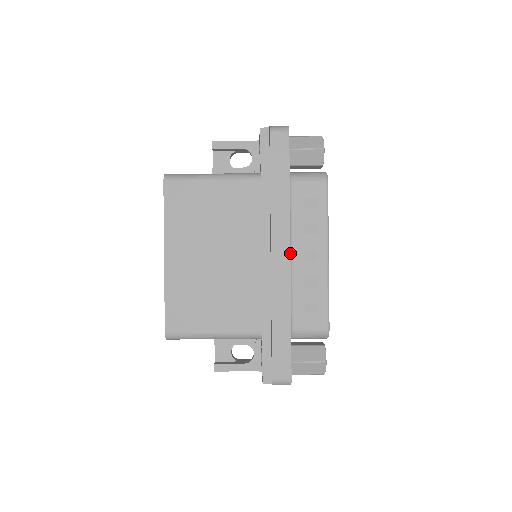
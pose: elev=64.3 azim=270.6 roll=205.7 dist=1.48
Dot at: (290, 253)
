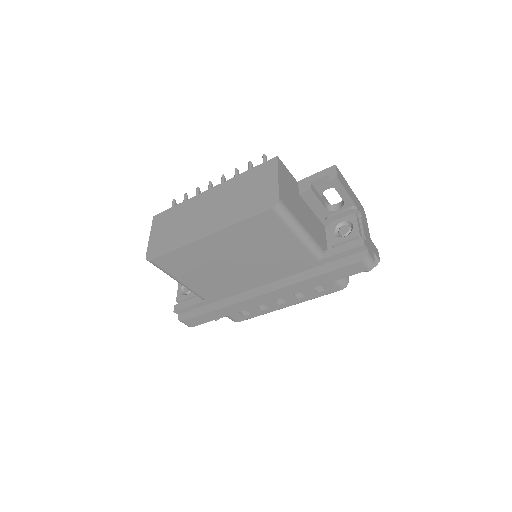
Dot at: occluded
